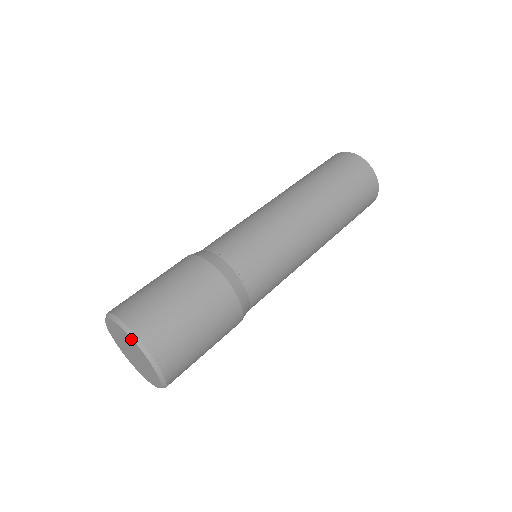
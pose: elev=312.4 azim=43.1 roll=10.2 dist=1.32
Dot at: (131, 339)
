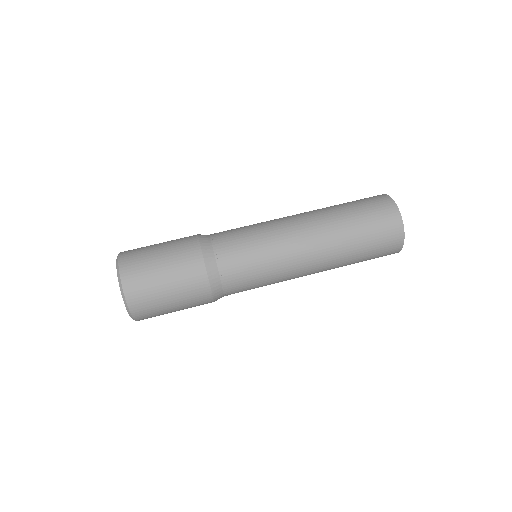
Dot at: (119, 281)
